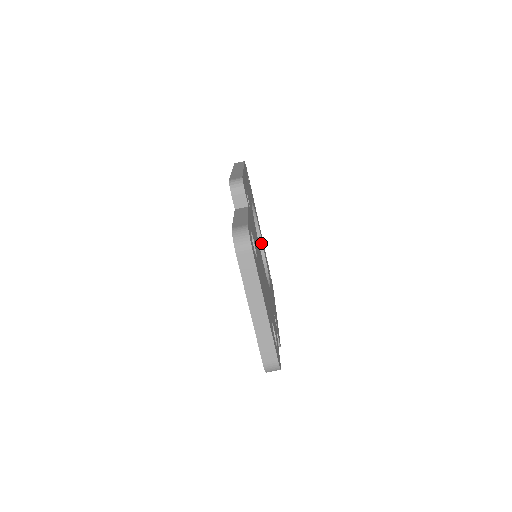
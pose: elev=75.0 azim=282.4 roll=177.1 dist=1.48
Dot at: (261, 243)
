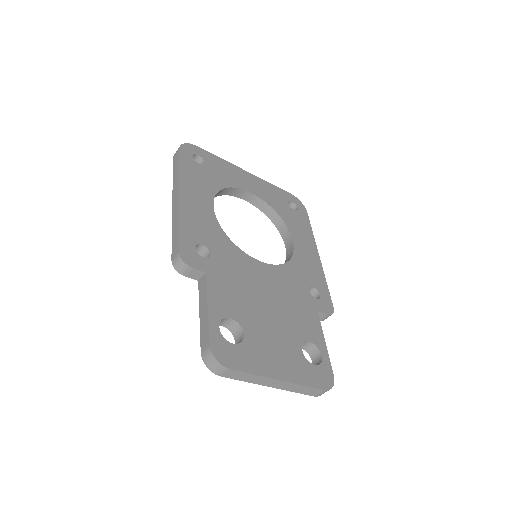
Dot at: (258, 199)
